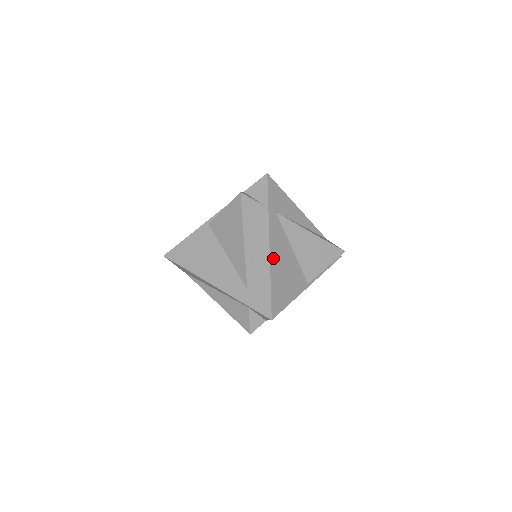
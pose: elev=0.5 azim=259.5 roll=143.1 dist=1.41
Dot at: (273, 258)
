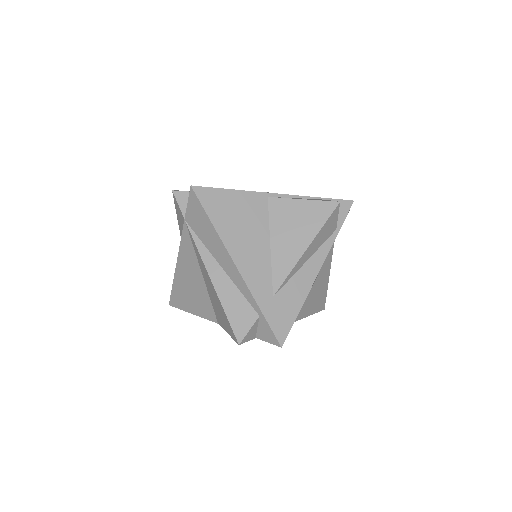
Dot at: occluded
